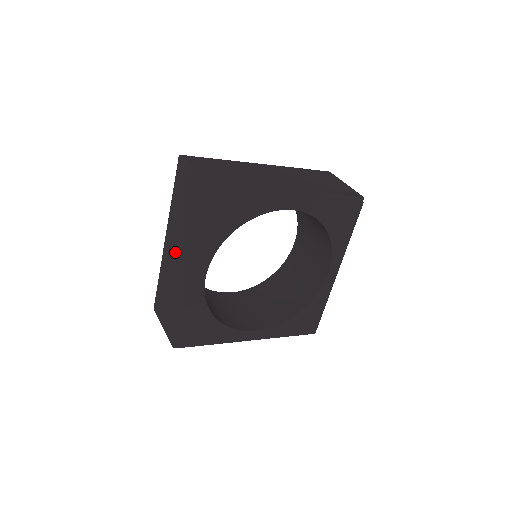
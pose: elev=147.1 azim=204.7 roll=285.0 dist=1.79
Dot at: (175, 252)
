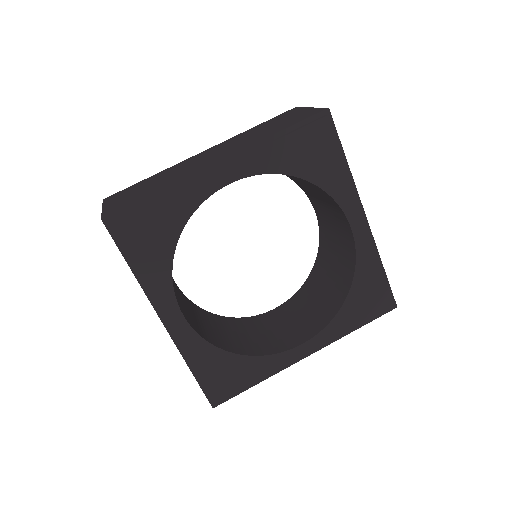
Dot at: (212, 154)
